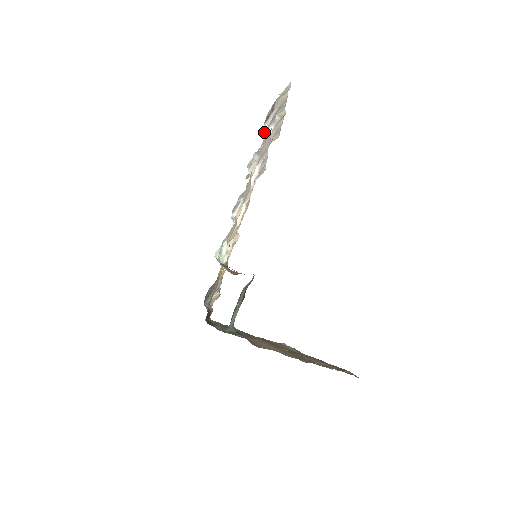
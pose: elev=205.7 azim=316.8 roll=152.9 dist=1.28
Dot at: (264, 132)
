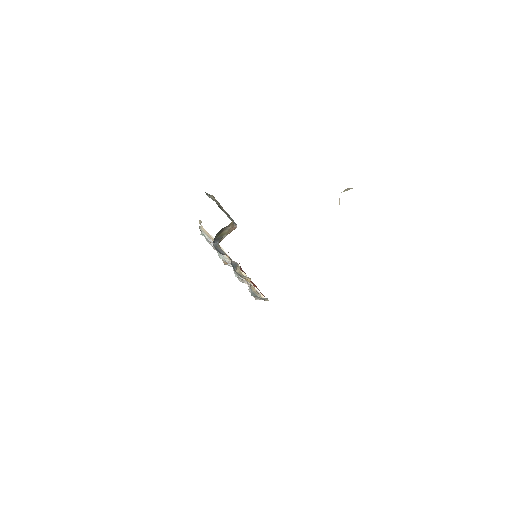
Dot at: occluded
